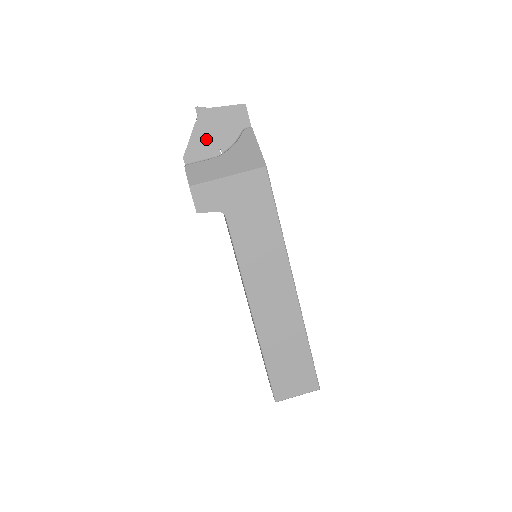
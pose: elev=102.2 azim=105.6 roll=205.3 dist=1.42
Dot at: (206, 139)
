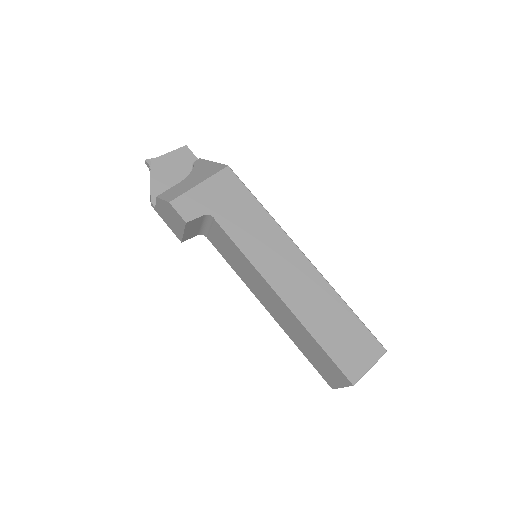
Dot at: (165, 181)
